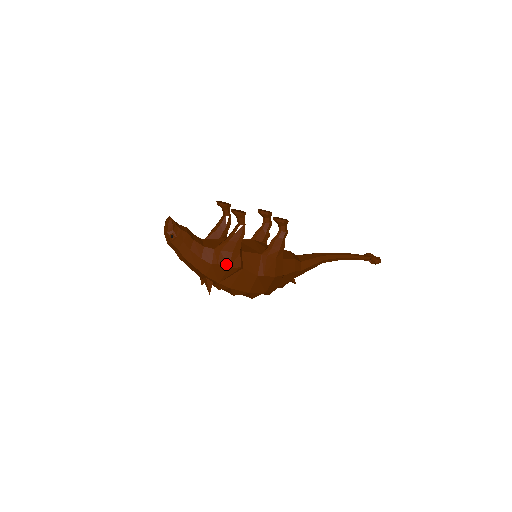
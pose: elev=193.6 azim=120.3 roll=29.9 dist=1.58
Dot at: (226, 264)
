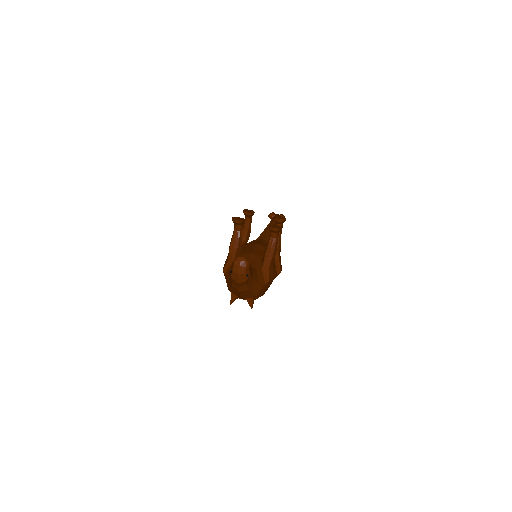
Dot at: (272, 278)
